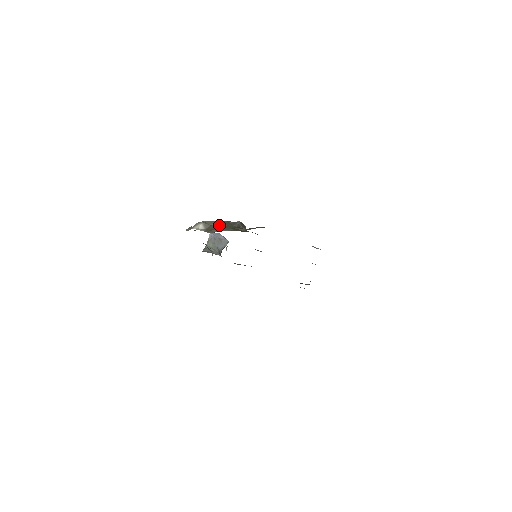
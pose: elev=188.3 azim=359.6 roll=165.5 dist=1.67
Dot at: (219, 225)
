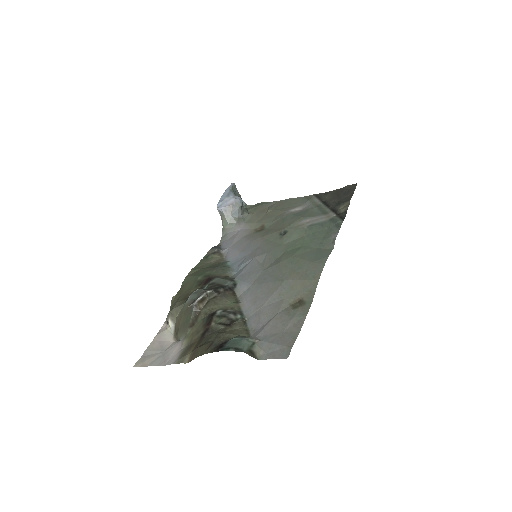
Dot at: (181, 319)
